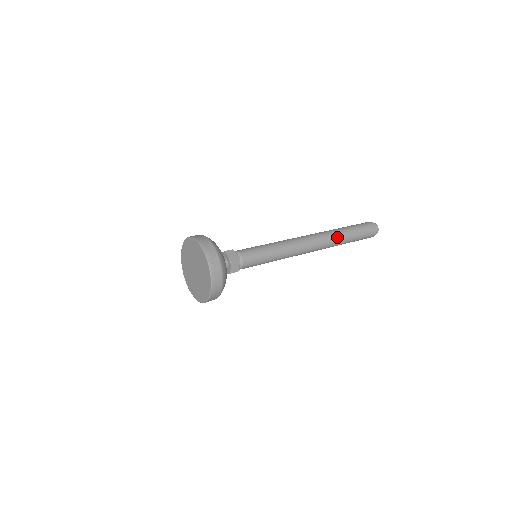
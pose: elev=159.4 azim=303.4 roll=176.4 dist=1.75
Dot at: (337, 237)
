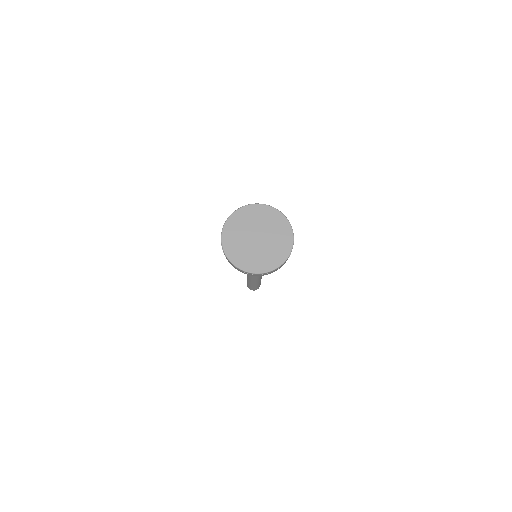
Dot at: occluded
